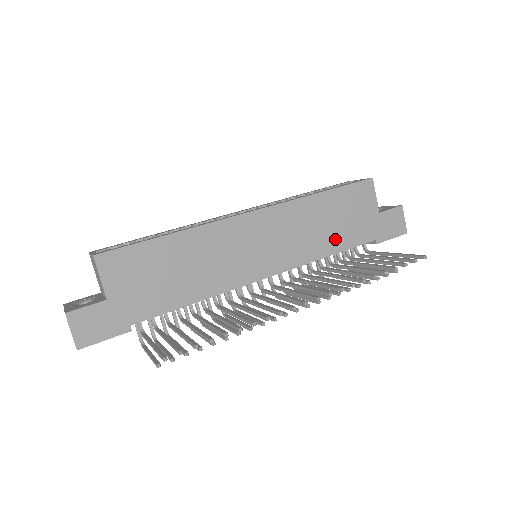
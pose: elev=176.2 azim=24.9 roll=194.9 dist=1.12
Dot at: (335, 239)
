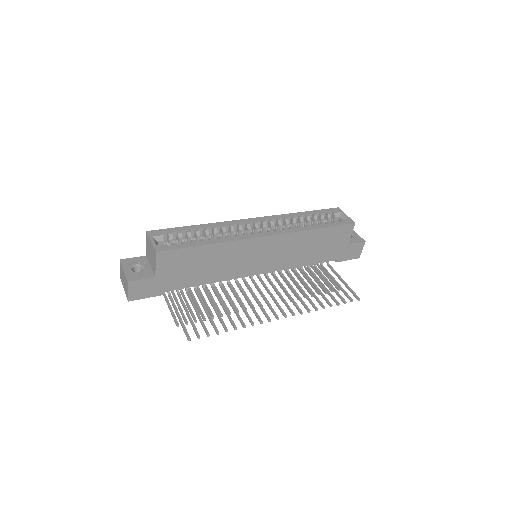
Dot at: (311, 257)
